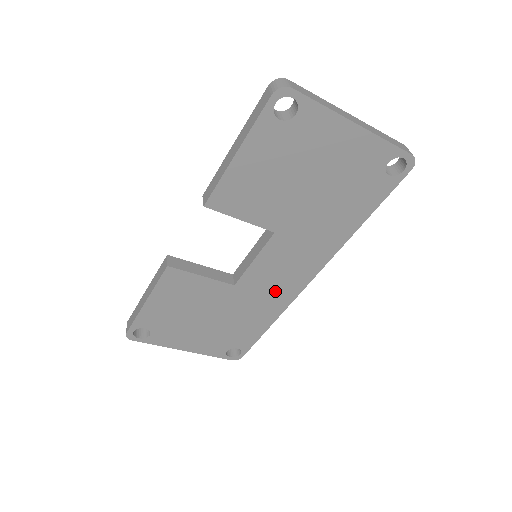
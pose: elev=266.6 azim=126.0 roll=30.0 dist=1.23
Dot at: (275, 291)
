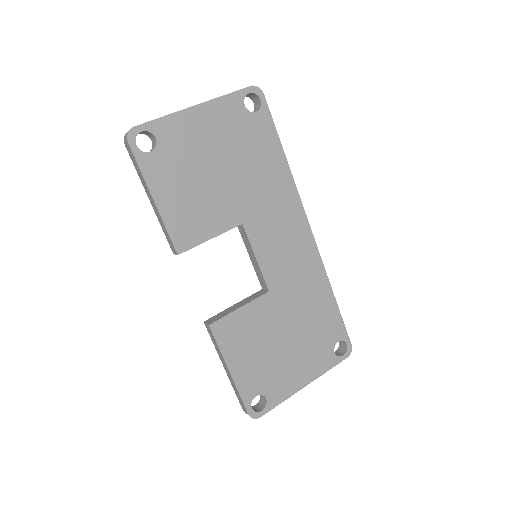
Dot at: (300, 266)
